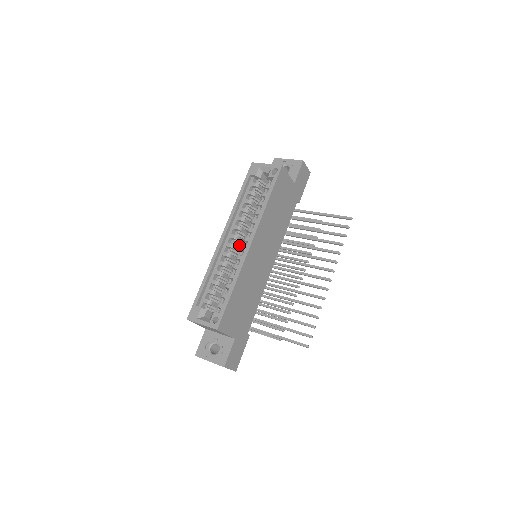
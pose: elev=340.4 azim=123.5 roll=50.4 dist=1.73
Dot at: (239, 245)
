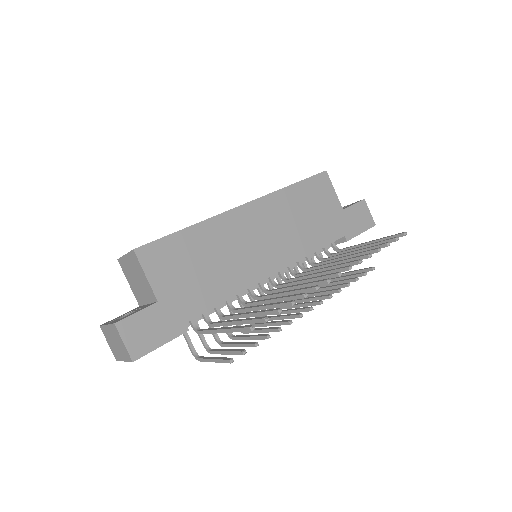
Dot at: occluded
